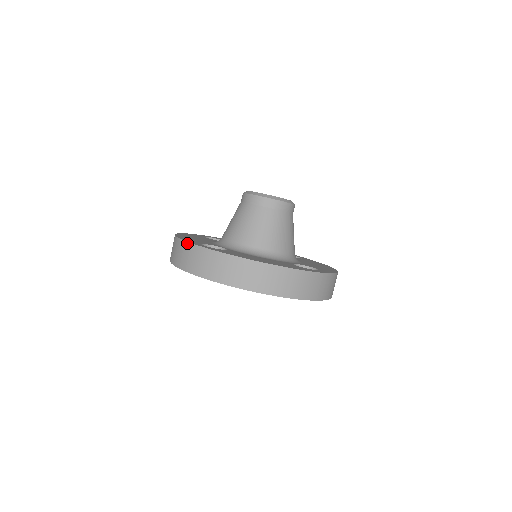
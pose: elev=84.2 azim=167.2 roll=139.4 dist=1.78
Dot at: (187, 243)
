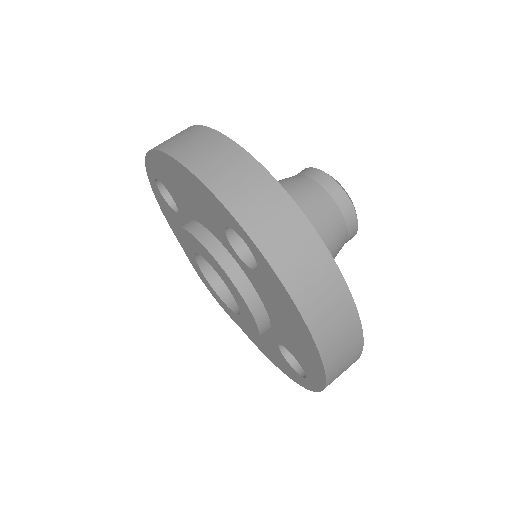
Dot at: occluded
